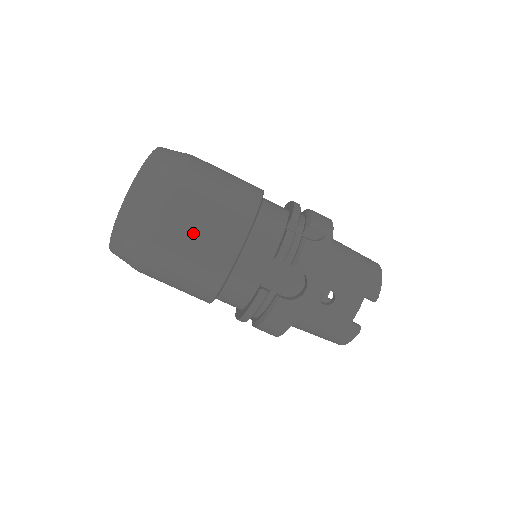
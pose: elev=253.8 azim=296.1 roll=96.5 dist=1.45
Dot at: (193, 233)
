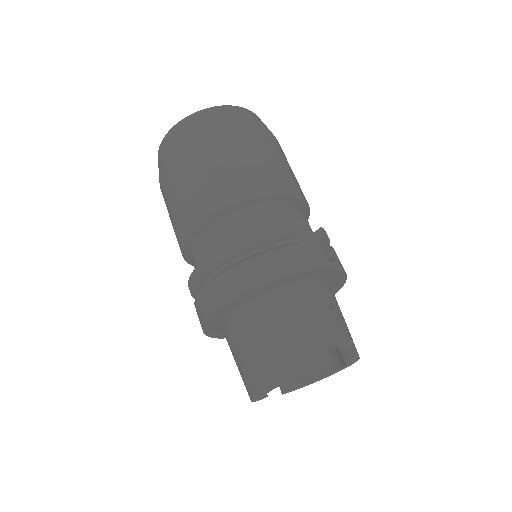
Dot at: (280, 158)
